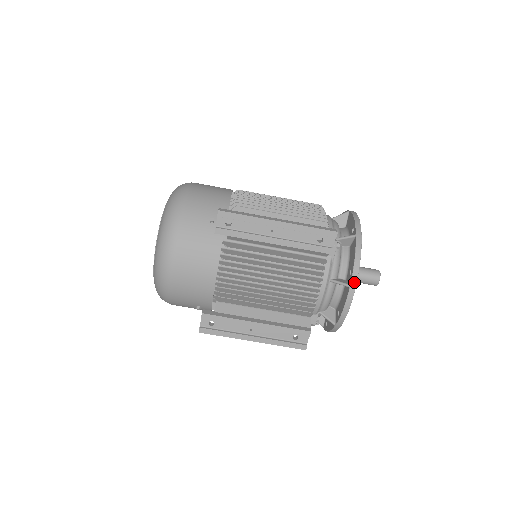
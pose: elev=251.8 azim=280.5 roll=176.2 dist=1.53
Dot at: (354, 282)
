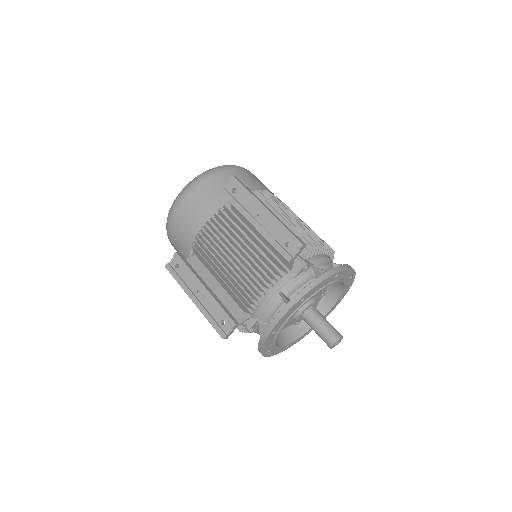
Dot at: (293, 302)
